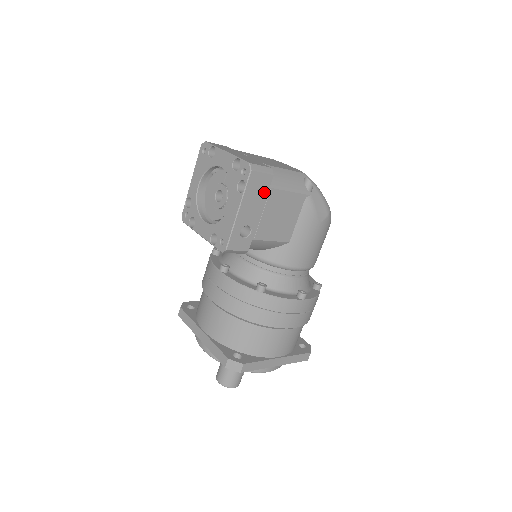
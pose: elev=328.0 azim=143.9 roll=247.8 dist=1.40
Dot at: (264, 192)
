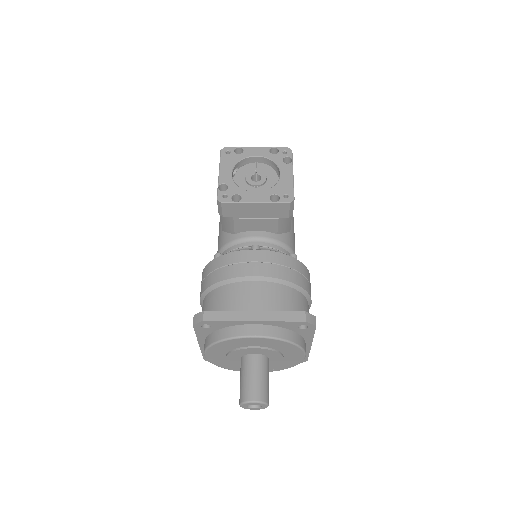
Dot at: occluded
